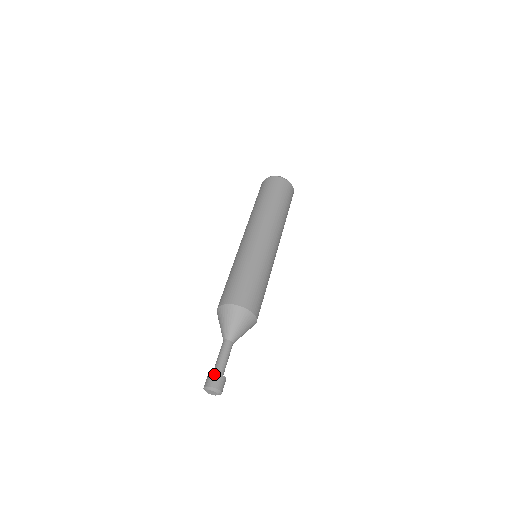
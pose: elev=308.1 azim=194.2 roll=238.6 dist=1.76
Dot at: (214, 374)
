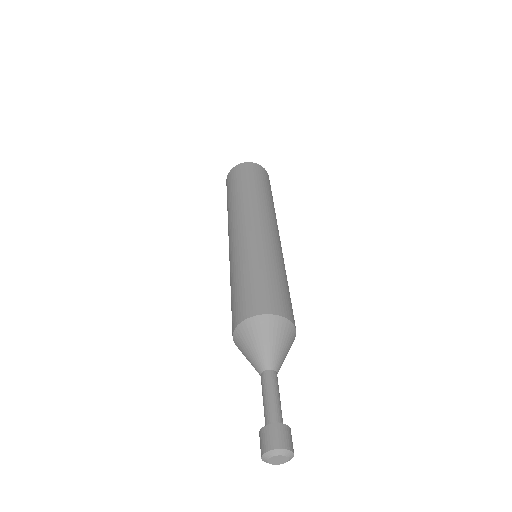
Dot at: (270, 427)
